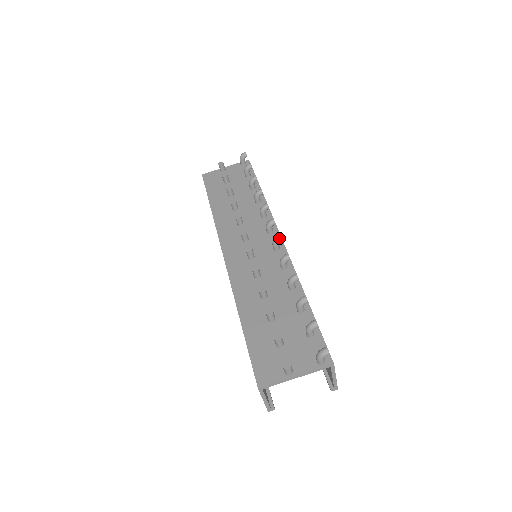
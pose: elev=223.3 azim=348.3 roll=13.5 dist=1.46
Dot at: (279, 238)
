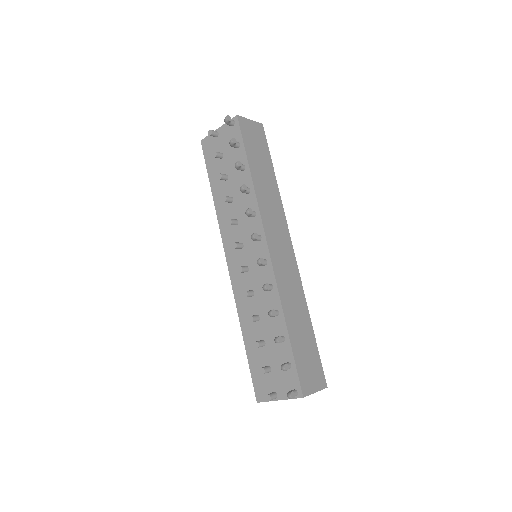
Dot at: (259, 263)
